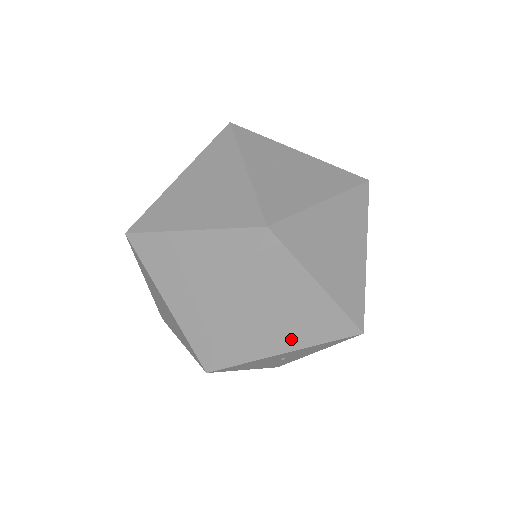
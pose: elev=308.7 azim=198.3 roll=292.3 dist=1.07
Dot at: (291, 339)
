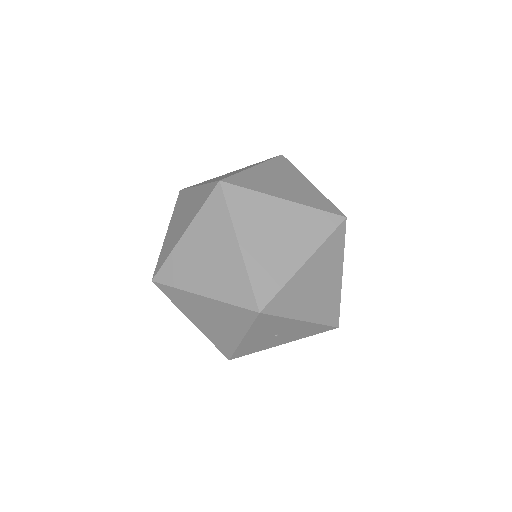
Dot at: (311, 310)
